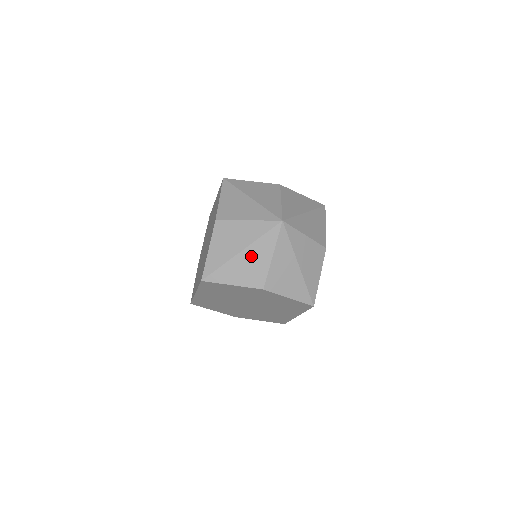
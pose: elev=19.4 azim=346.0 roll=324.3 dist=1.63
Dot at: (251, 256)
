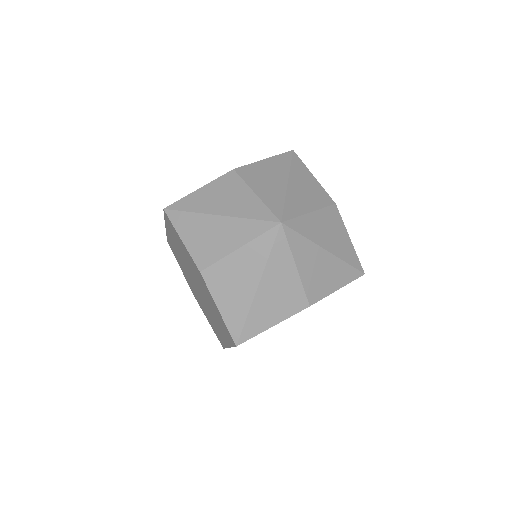
Dot at: (272, 284)
